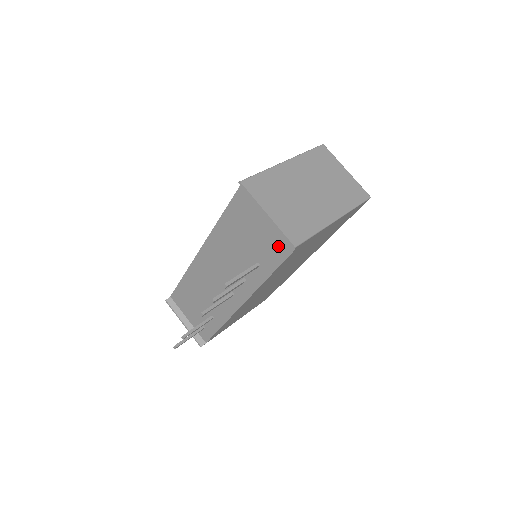
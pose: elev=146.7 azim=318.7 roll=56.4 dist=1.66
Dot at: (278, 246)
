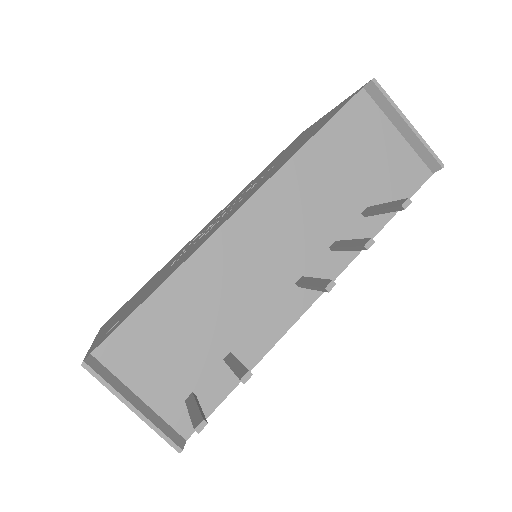
Dot at: (407, 174)
